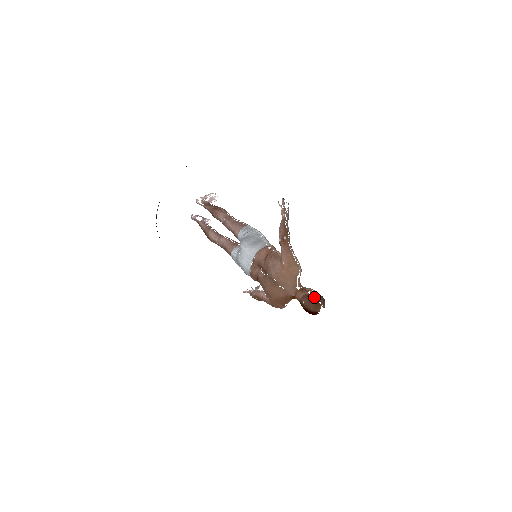
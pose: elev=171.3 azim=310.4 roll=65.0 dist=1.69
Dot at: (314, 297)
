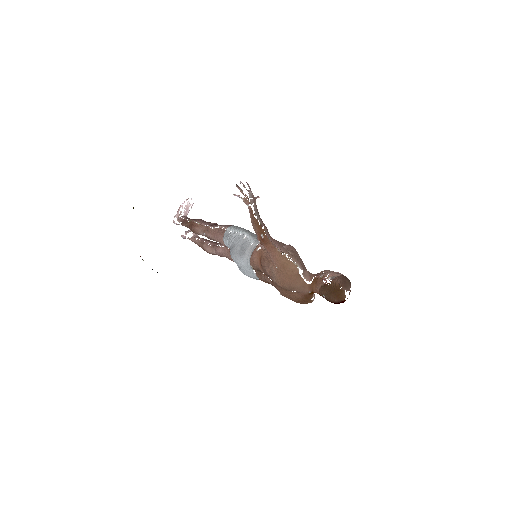
Dot at: (331, 286)
